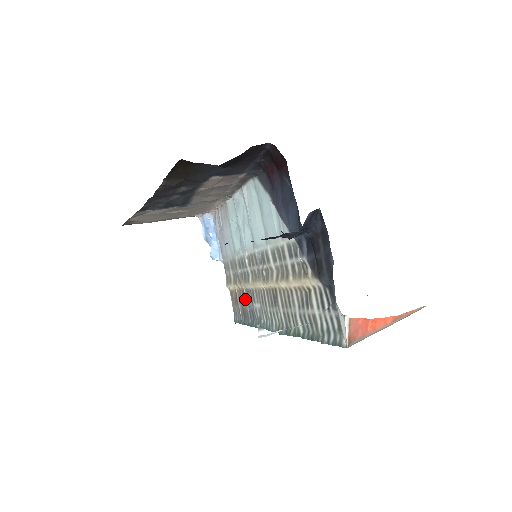
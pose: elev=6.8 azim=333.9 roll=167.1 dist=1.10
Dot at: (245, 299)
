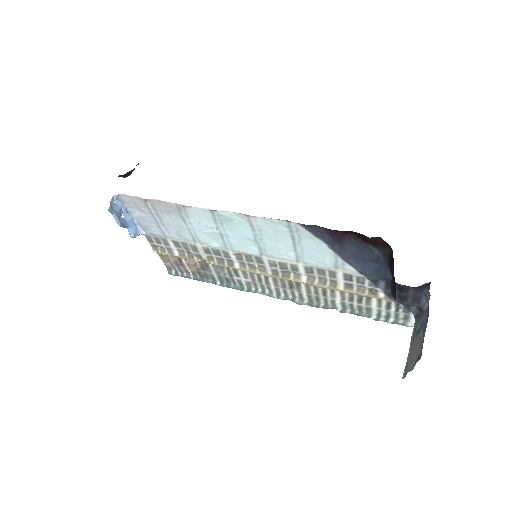
Dot at: (211, 270)
